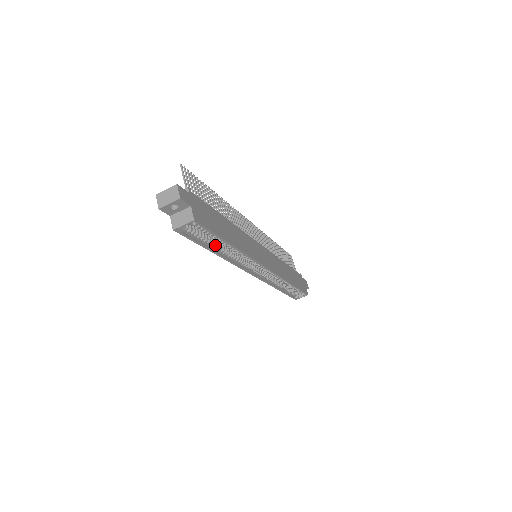
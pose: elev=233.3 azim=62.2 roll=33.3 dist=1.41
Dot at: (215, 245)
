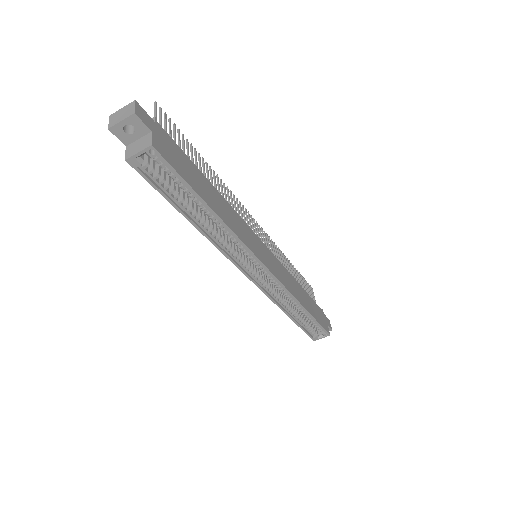
Dot at: (191, 208)
